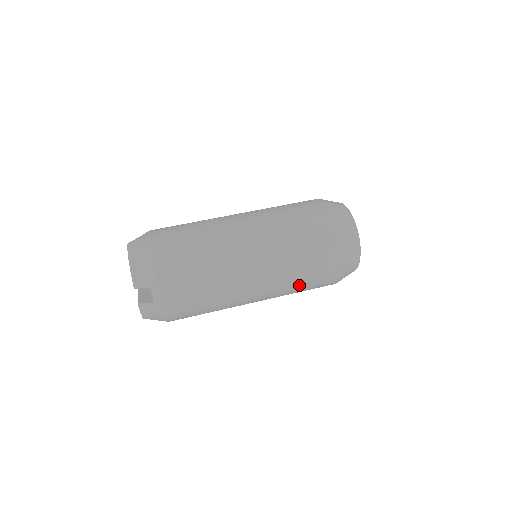
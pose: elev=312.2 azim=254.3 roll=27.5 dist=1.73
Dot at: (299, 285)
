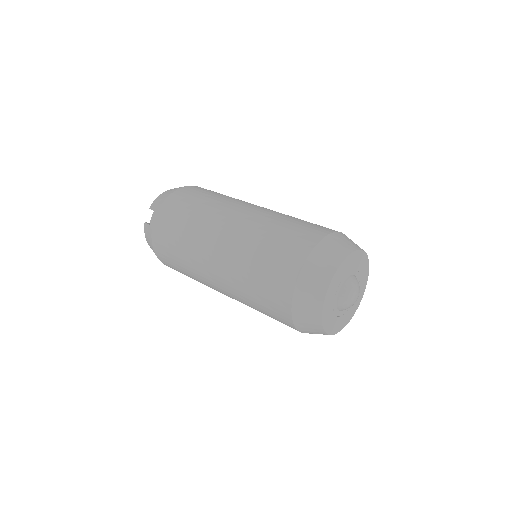
Dot at: (249, 289)
